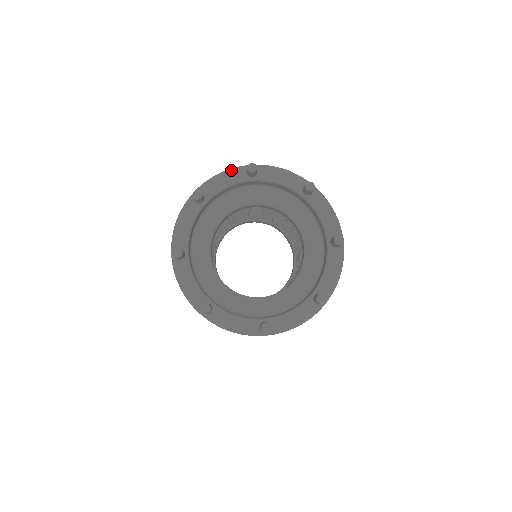
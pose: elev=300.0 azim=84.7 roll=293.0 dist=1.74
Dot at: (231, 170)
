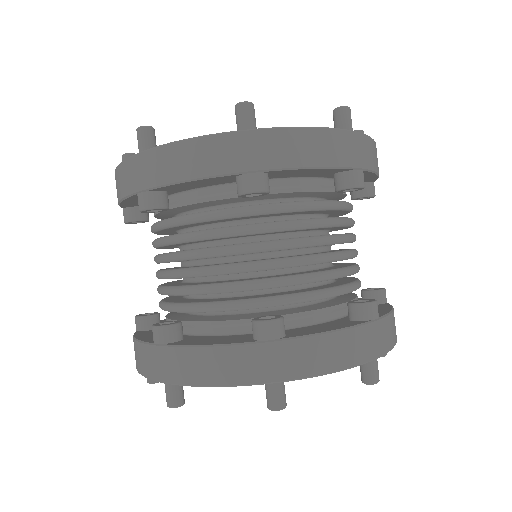
Dot at: occluded
